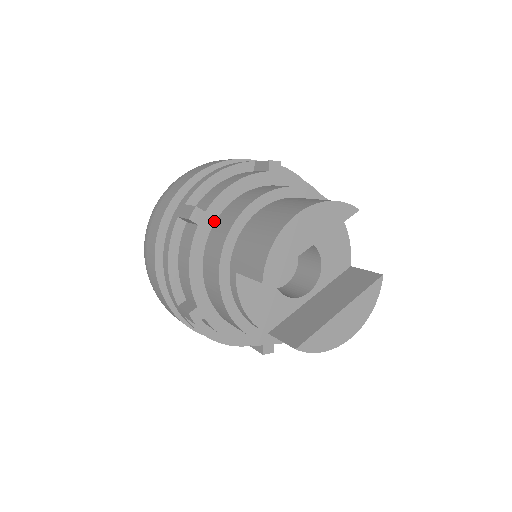
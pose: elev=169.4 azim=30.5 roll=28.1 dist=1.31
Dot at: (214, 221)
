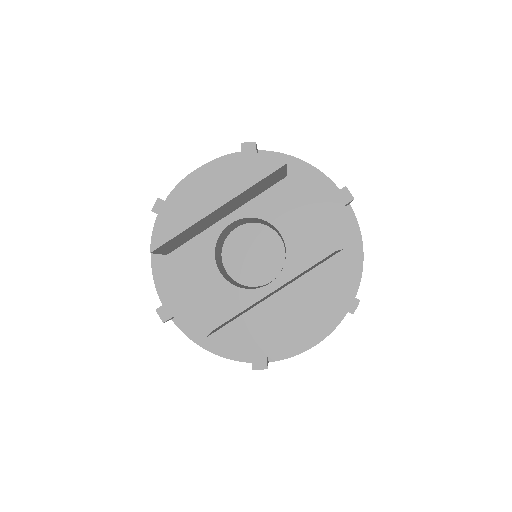
Dot at: occluded
